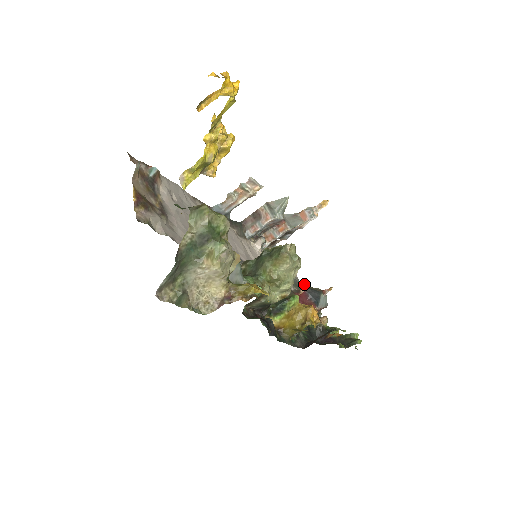
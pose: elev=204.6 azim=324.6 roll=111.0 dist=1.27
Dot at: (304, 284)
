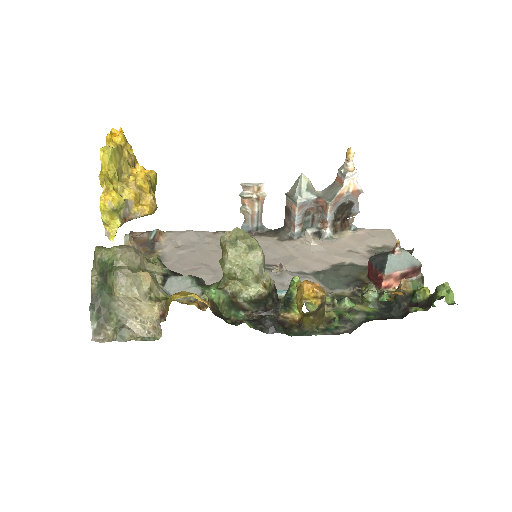
Dot at: (375, 253)
